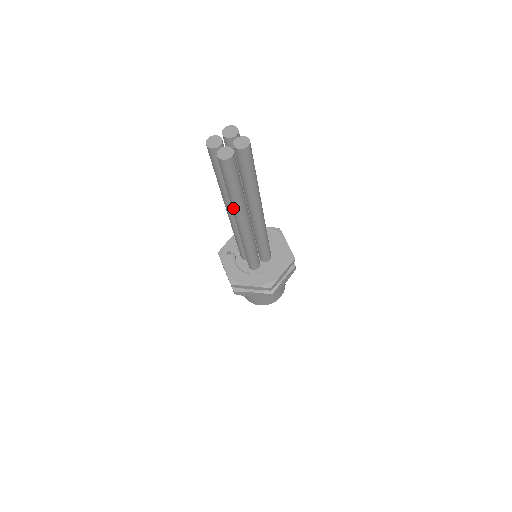
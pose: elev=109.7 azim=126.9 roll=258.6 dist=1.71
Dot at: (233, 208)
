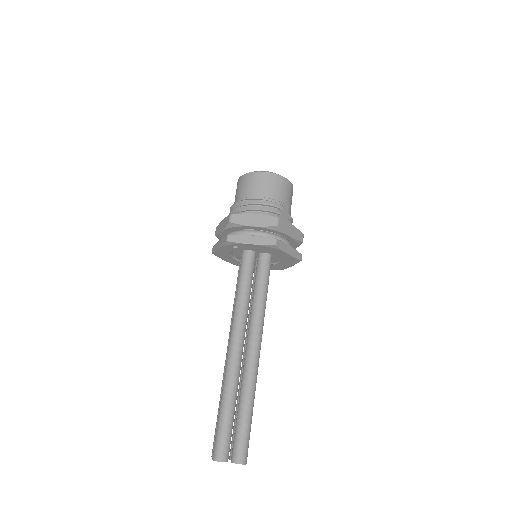
Dot at: (223, 379)
